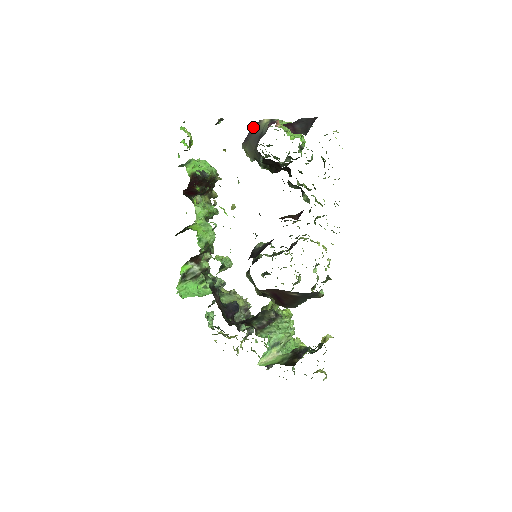
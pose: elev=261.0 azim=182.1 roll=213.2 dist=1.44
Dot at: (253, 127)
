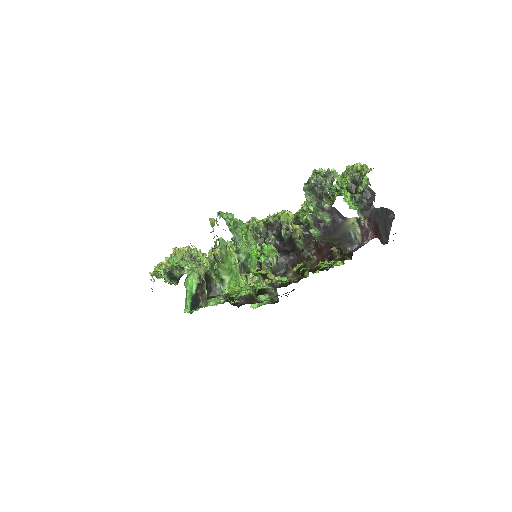
Dot at: (338, 225)
